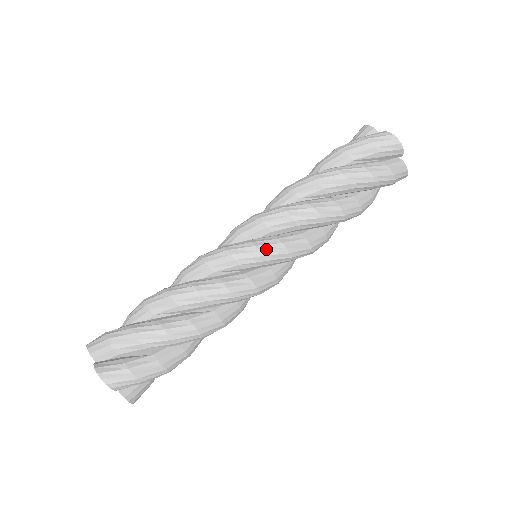
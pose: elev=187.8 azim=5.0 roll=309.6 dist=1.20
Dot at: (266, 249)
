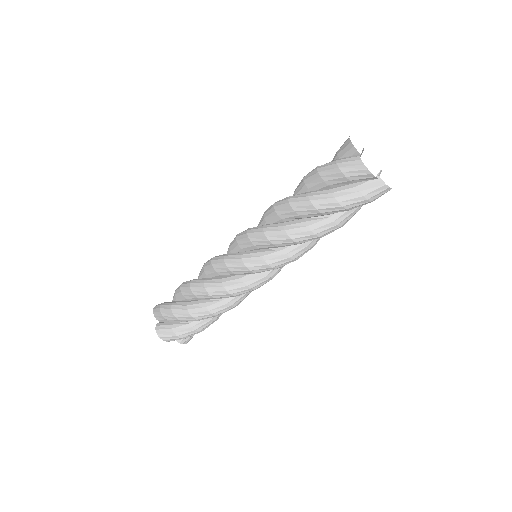
Dot at: (252, 266)
